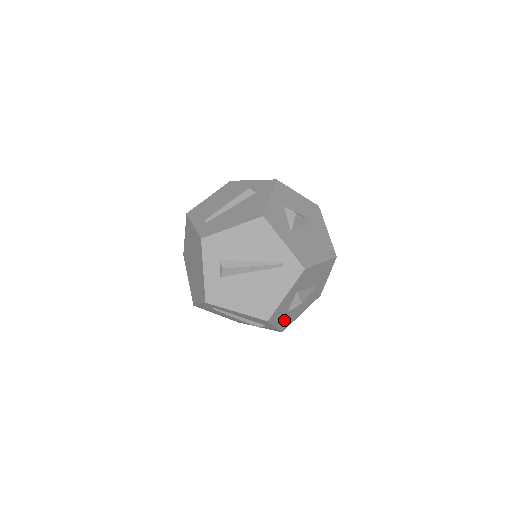
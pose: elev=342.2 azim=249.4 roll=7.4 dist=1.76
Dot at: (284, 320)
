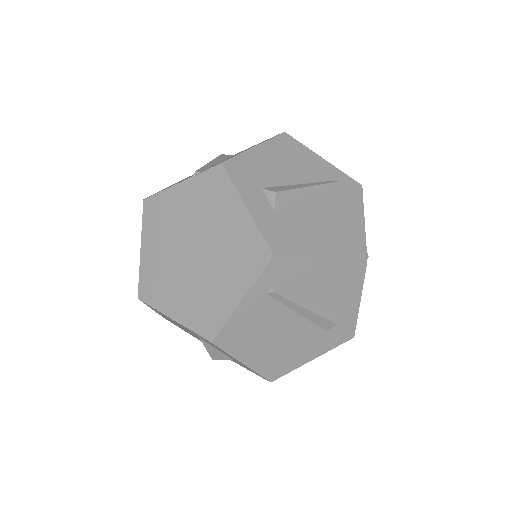
Dot at: occluded
